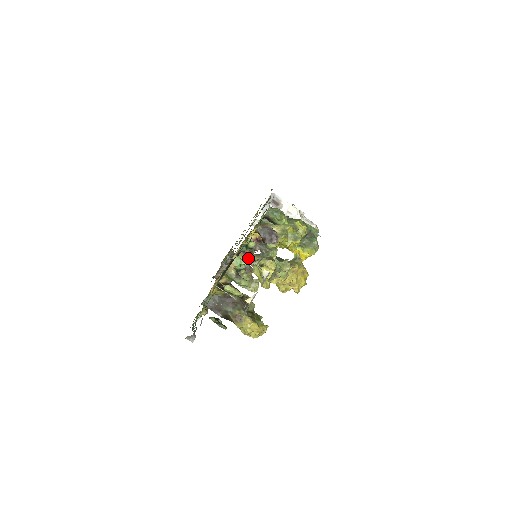
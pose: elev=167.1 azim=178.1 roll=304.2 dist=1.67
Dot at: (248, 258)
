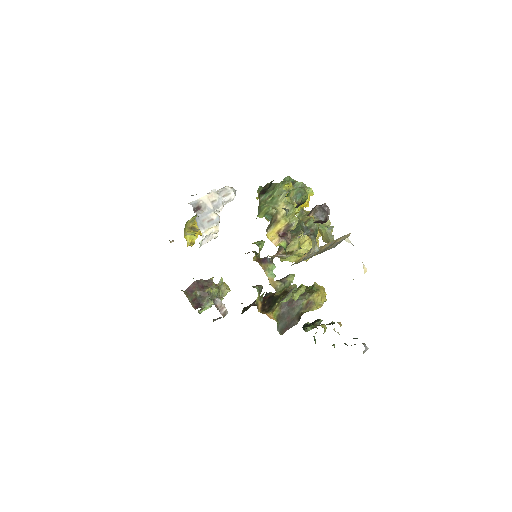
Dot at: (270, 261)
